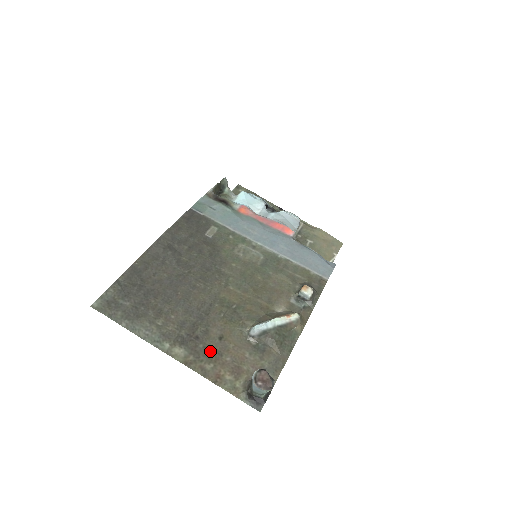
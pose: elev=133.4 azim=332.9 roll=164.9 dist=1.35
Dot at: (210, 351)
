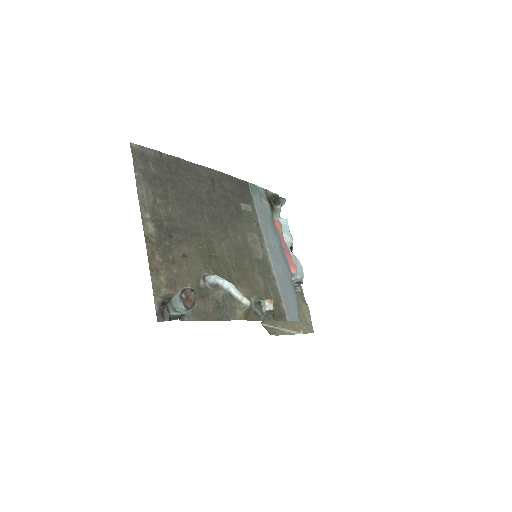
Dot at: (169, 252)
